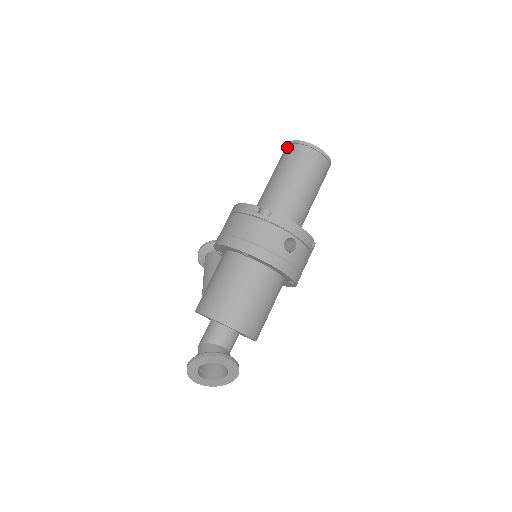
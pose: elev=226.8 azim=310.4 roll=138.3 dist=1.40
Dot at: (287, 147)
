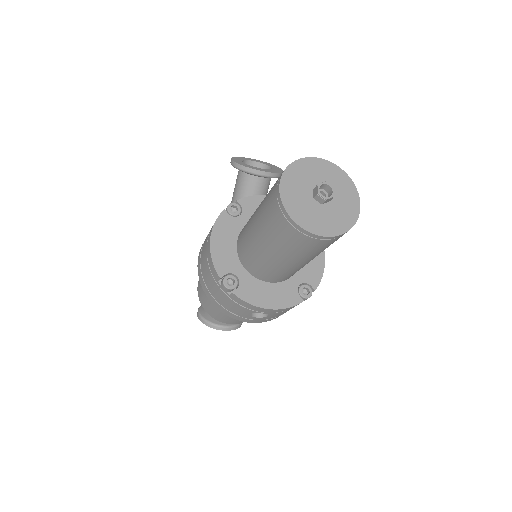
Dot at: (274, 191)
